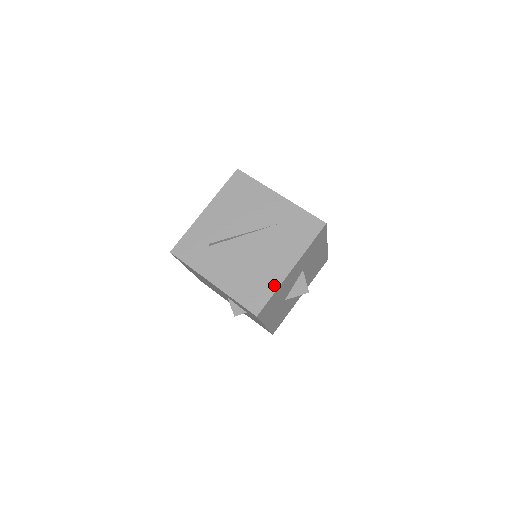
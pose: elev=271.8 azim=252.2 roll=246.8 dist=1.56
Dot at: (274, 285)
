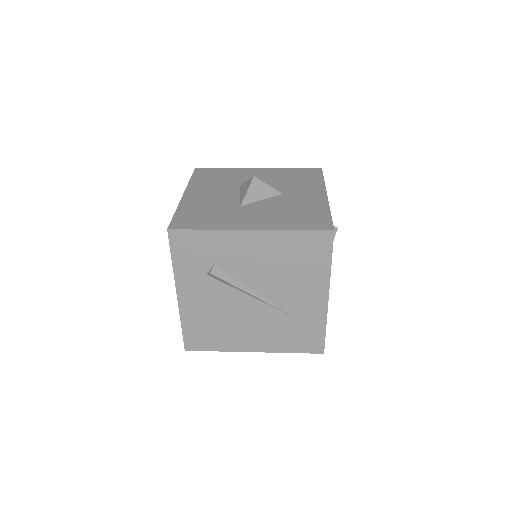
Dot at: (225, 347)
